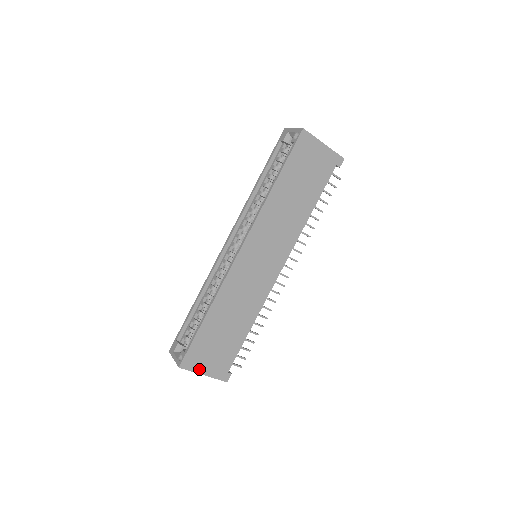
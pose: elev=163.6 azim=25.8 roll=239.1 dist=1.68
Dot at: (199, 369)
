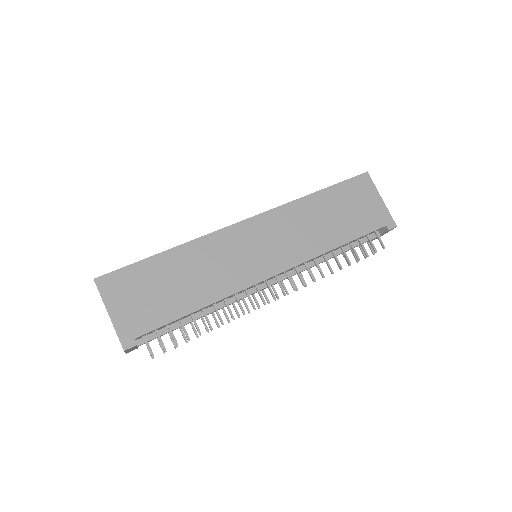
Dot at: (110, 302)
